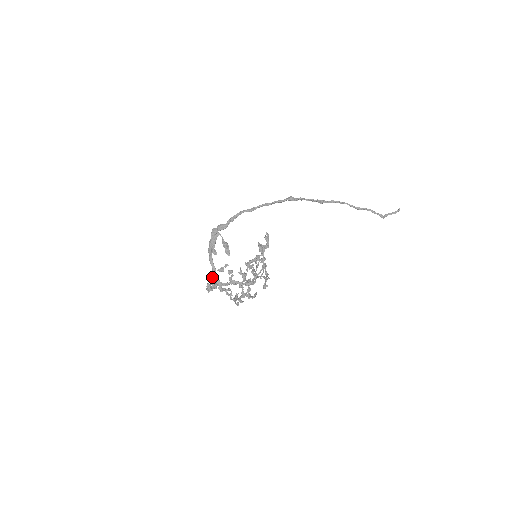
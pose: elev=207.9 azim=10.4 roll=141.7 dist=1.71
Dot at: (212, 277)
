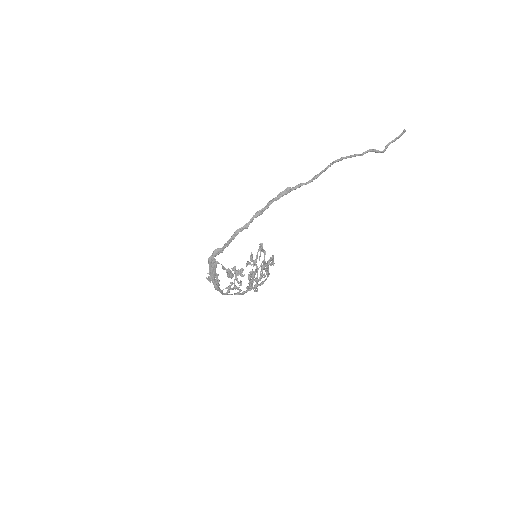
Dot at: occluded
